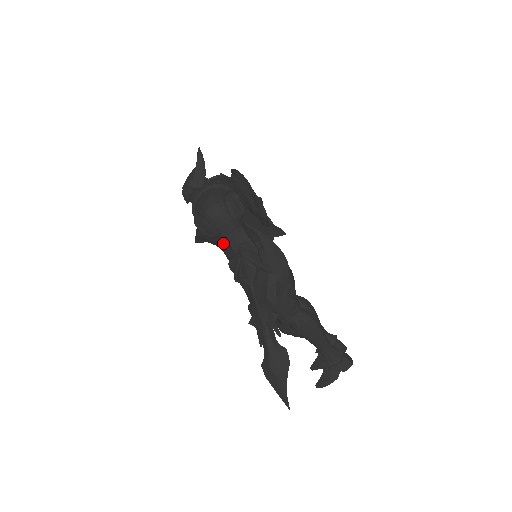
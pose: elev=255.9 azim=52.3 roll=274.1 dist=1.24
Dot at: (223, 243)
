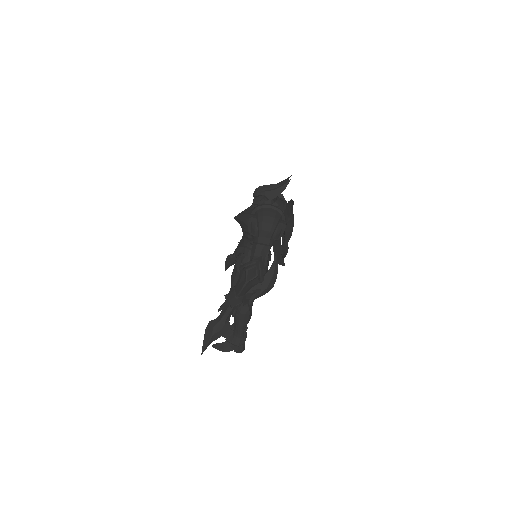
Dot at: (250, 237)
